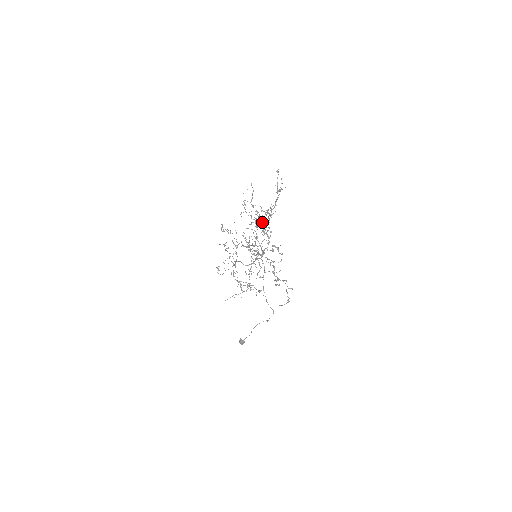
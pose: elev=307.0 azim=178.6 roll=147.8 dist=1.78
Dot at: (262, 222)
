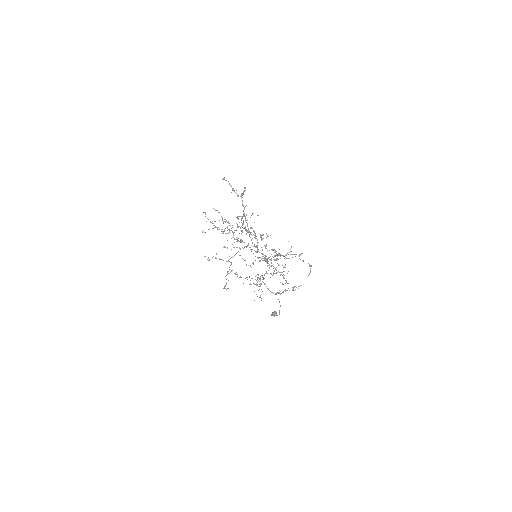
Dot at: (245, 229)
